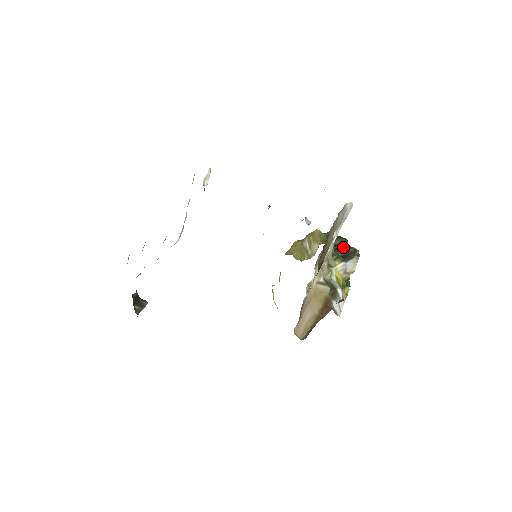
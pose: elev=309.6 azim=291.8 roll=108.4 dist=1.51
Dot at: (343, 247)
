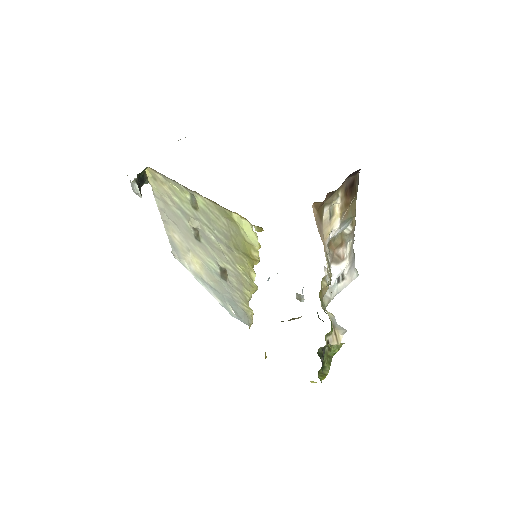
Dot at: occluded
